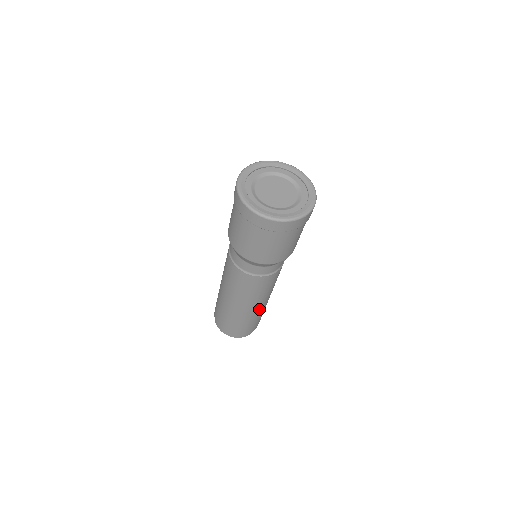
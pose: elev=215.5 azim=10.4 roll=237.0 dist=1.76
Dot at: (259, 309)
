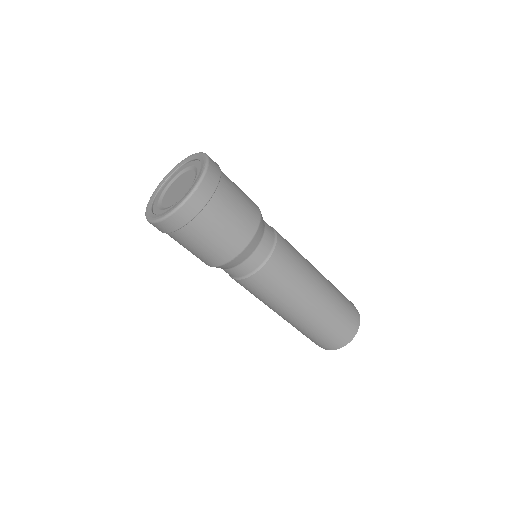
Dot at: (317, 304)
